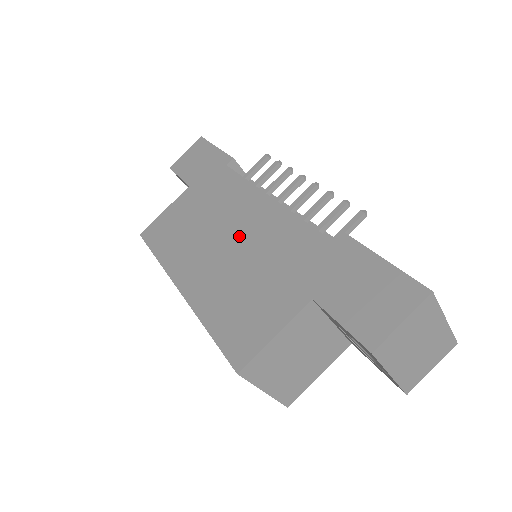
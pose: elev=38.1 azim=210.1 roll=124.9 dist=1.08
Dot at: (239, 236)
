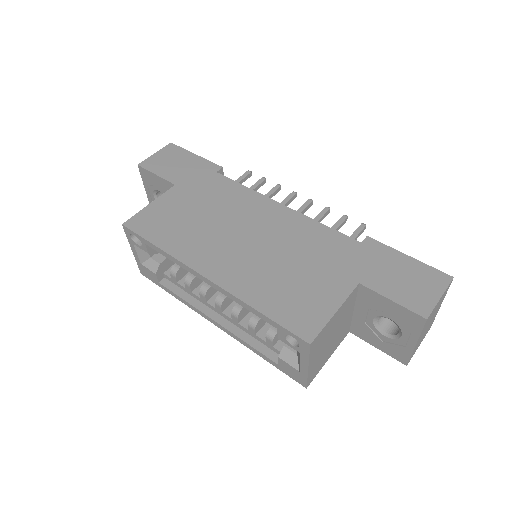
Dot at: (260, 233)
